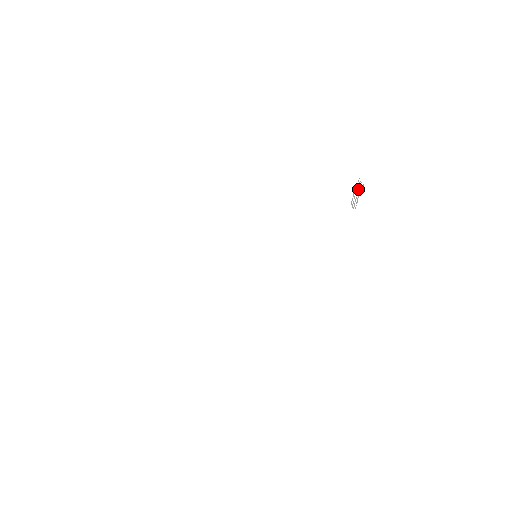
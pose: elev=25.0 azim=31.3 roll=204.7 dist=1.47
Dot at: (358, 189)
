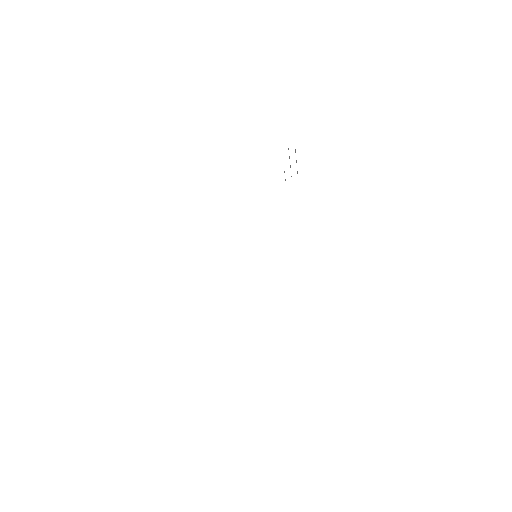
Dot at: occluded
